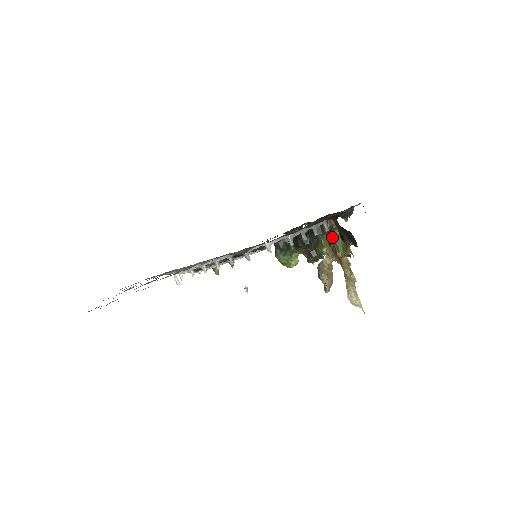
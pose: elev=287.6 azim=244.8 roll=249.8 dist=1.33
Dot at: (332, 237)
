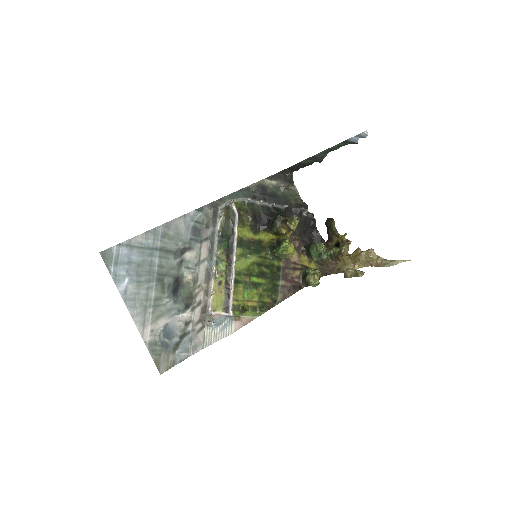
Dot at: (335, 255)
